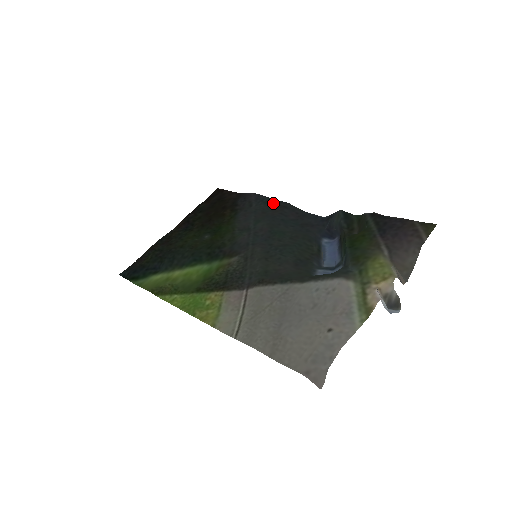
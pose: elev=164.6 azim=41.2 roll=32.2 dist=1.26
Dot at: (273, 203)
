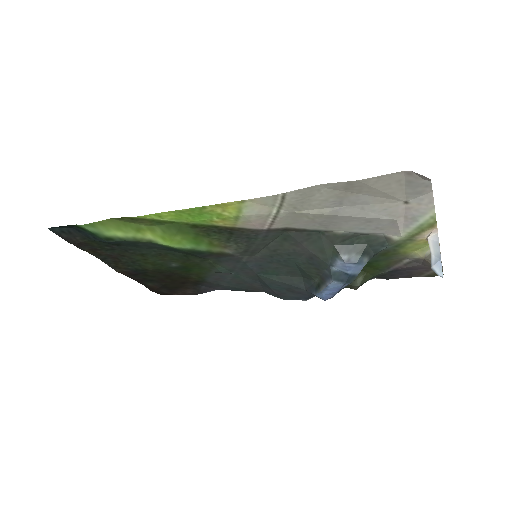
Dot at: (246, 290)
